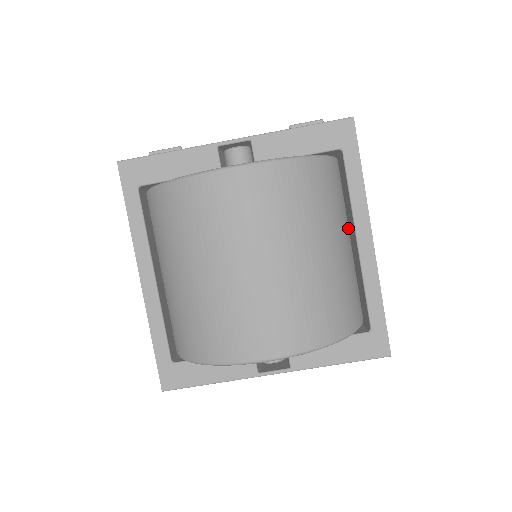
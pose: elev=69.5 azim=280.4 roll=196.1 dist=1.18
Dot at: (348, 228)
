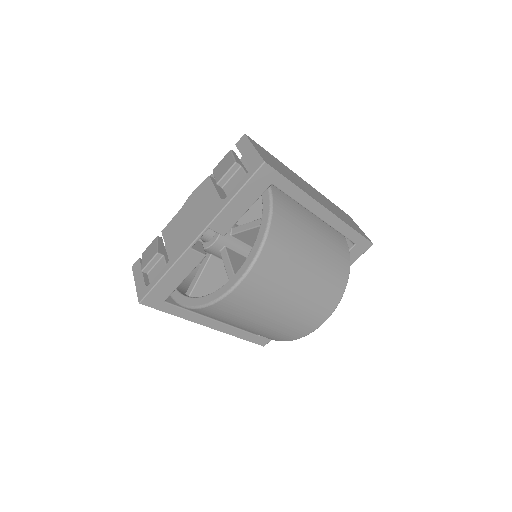
Dot at: (305, 211)
